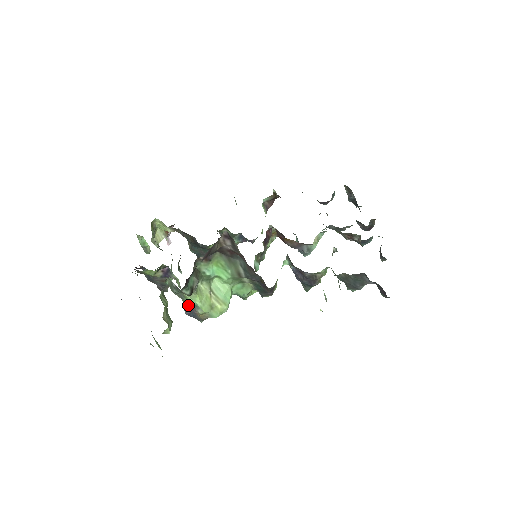
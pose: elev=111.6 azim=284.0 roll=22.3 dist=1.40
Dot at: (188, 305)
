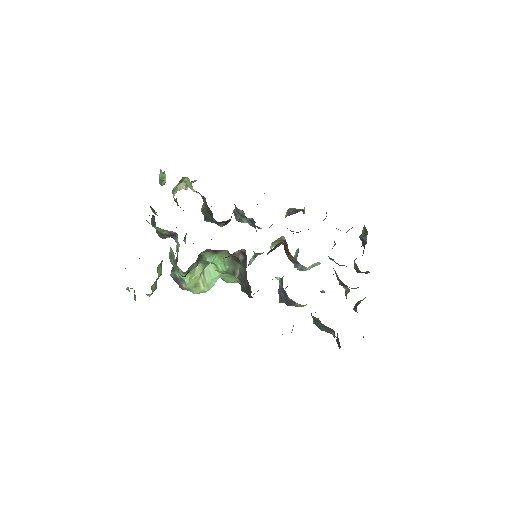
Dot at: (177, 274)
